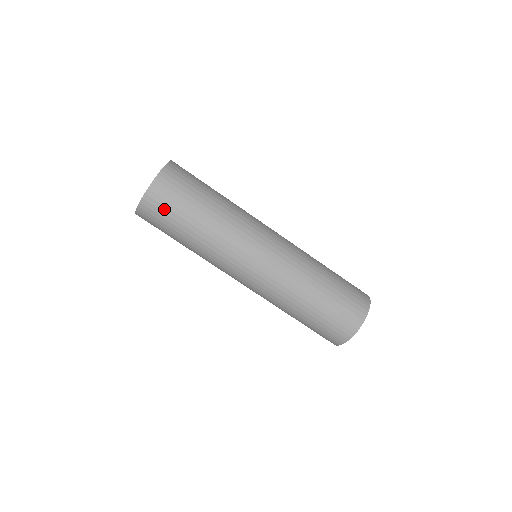
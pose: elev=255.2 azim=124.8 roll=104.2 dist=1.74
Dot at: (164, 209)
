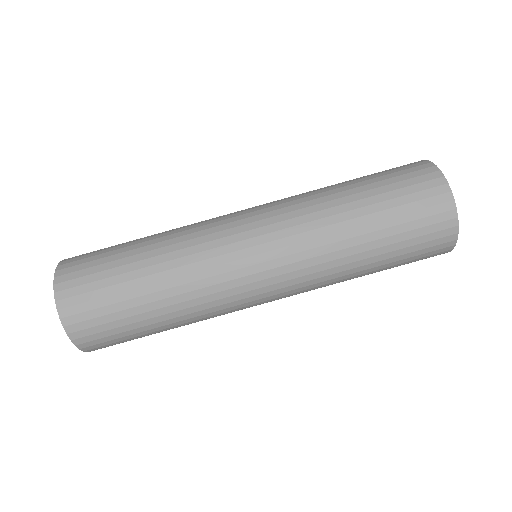
Dot at: (100, 320)
